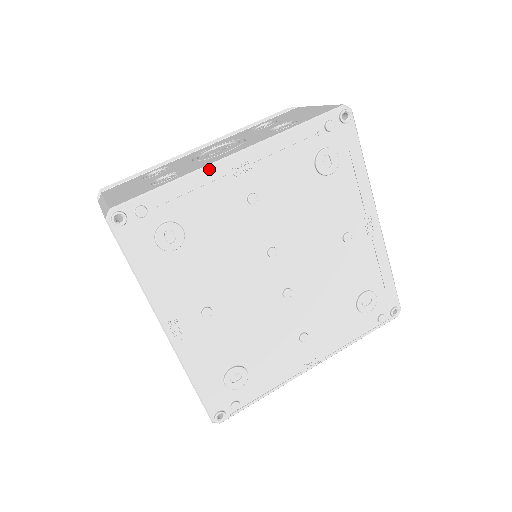
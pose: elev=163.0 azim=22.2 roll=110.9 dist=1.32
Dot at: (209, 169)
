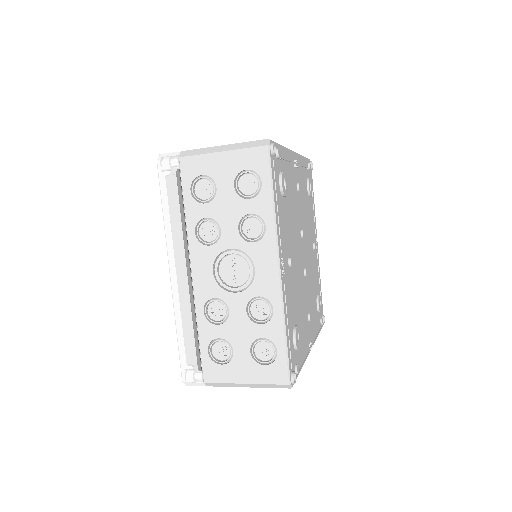
Dot at: (290, 151)
